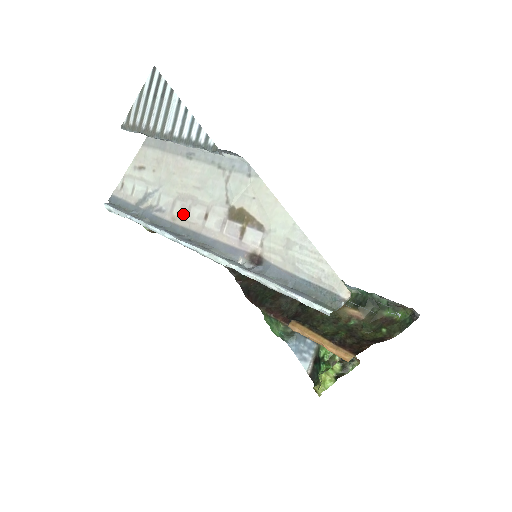
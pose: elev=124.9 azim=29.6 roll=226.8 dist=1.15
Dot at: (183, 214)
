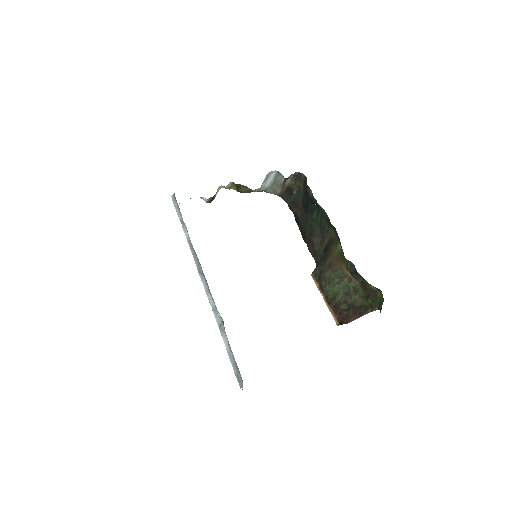
Dot at: occluded
